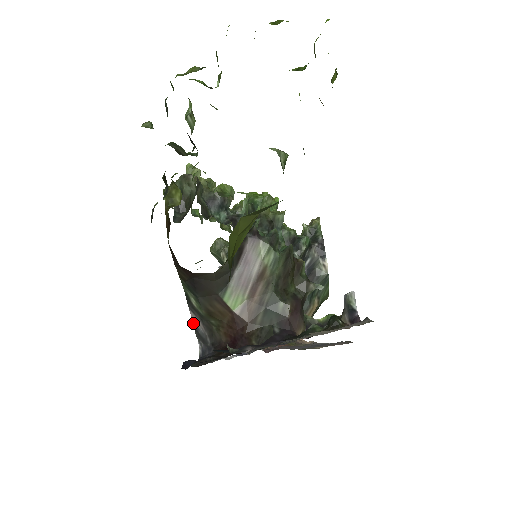
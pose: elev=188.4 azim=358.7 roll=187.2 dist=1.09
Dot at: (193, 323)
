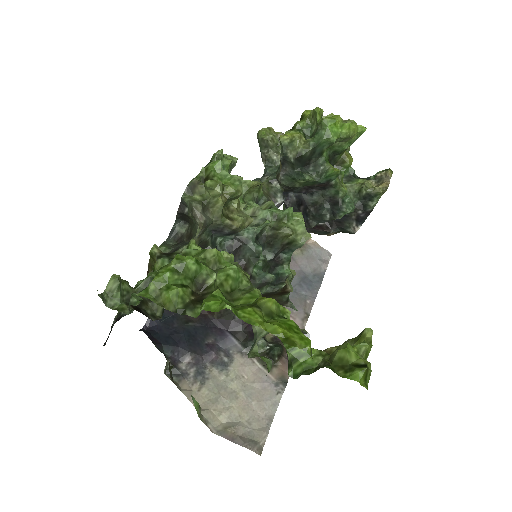
Dot at: occluded
